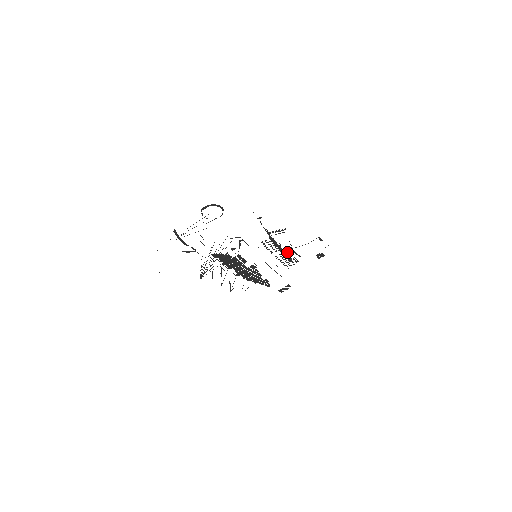
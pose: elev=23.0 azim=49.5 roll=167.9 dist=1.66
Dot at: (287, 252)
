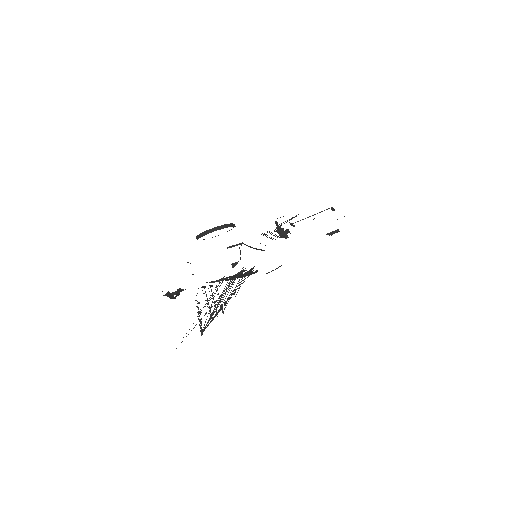
Dot at: (283, 228)
